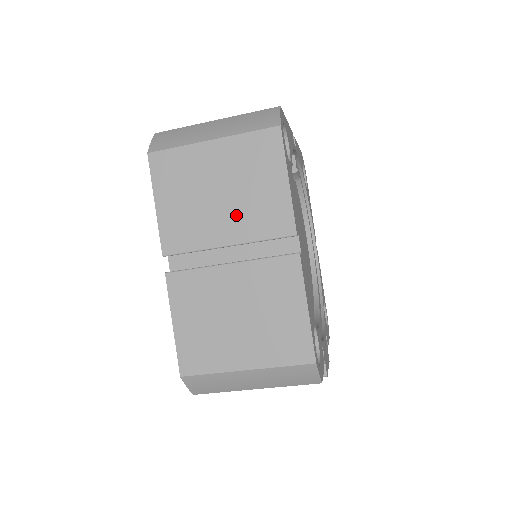
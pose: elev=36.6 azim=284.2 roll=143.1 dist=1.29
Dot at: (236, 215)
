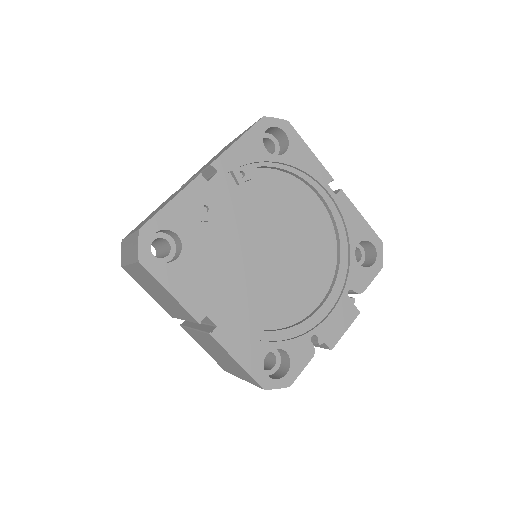
Dot at: (172, 306)
